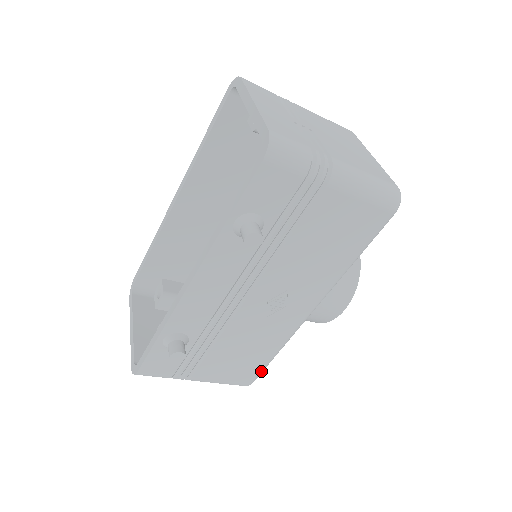
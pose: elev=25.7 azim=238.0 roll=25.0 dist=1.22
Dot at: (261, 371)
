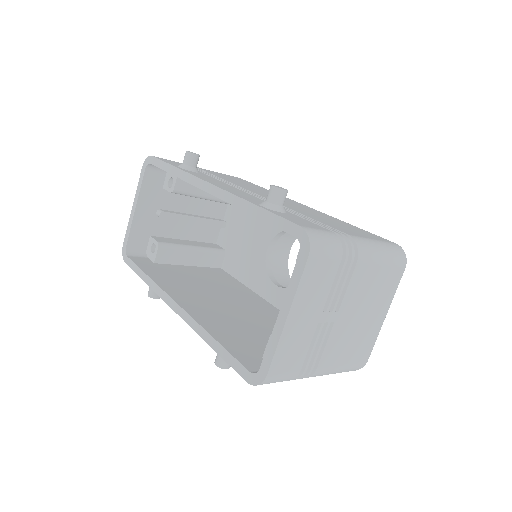
Dot at: occluded
